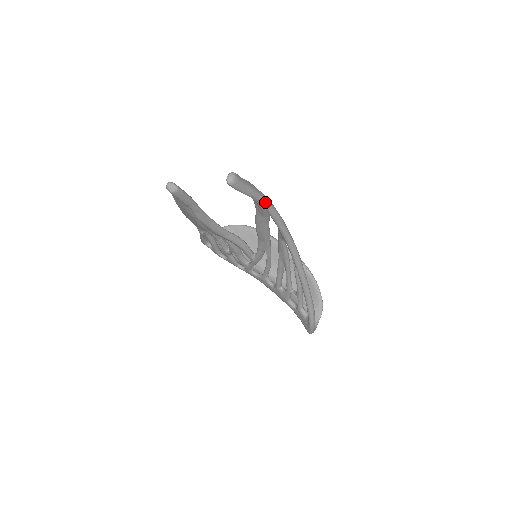
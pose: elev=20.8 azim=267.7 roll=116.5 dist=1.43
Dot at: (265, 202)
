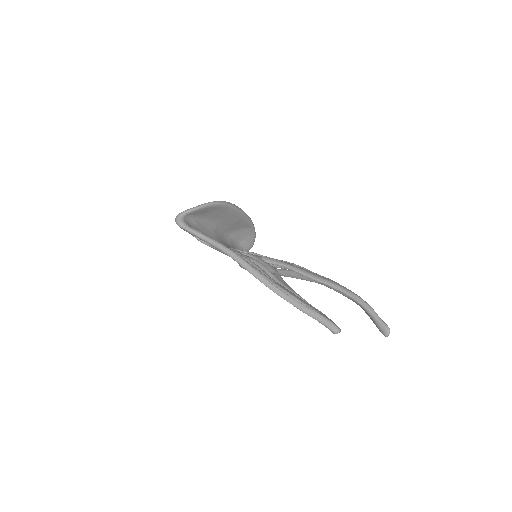
Dot at: occluded
